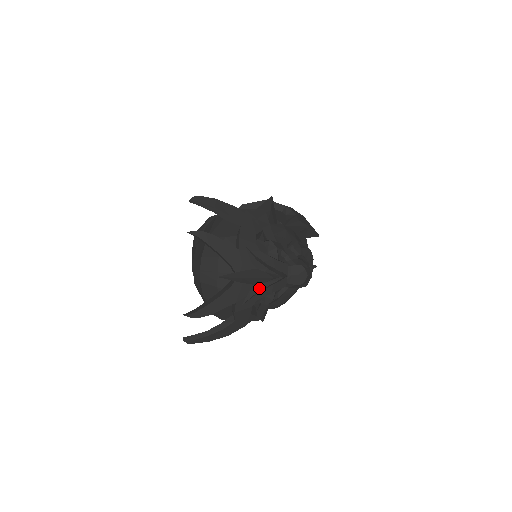
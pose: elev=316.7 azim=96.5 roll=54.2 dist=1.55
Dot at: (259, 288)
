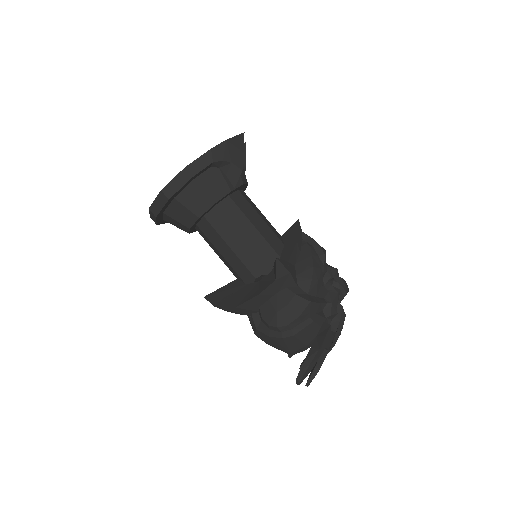
Dot at: occluded
